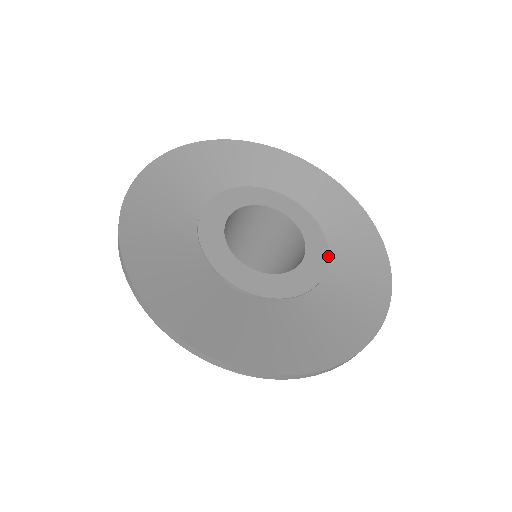
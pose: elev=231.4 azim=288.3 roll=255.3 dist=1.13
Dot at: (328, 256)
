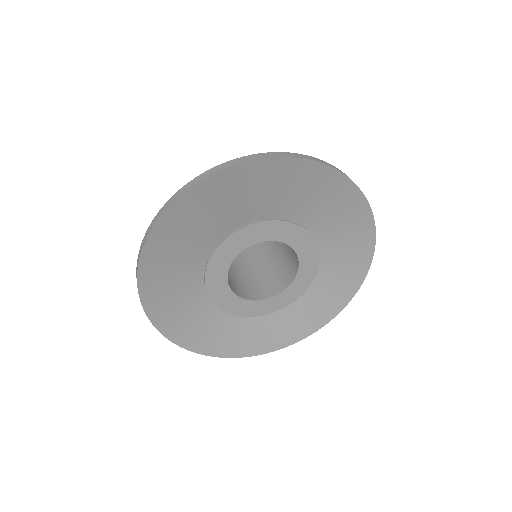
Dot at: occluded
